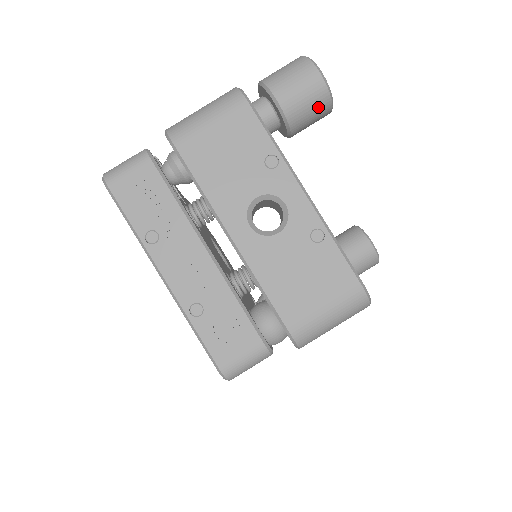
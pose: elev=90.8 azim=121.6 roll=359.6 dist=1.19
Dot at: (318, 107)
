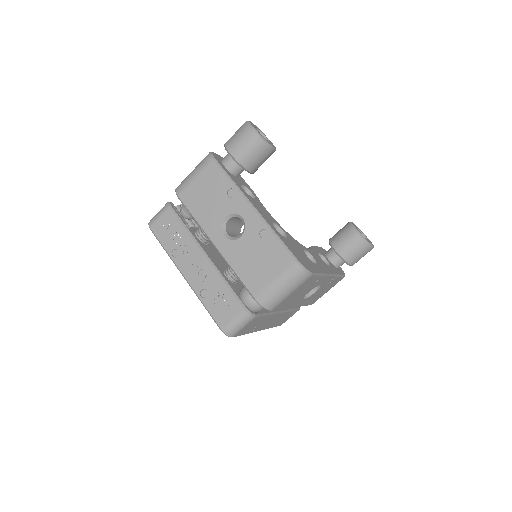
Dot at: (259, 151)
